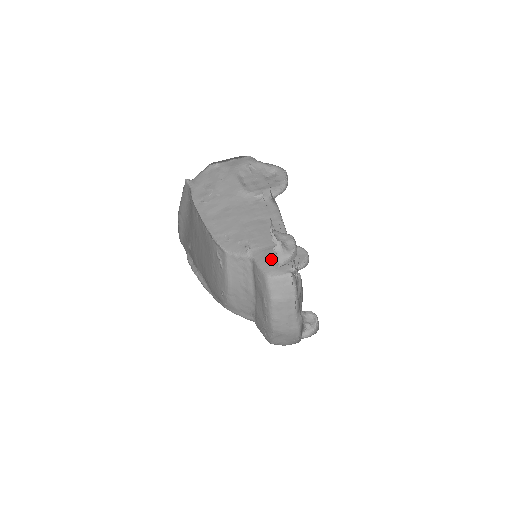
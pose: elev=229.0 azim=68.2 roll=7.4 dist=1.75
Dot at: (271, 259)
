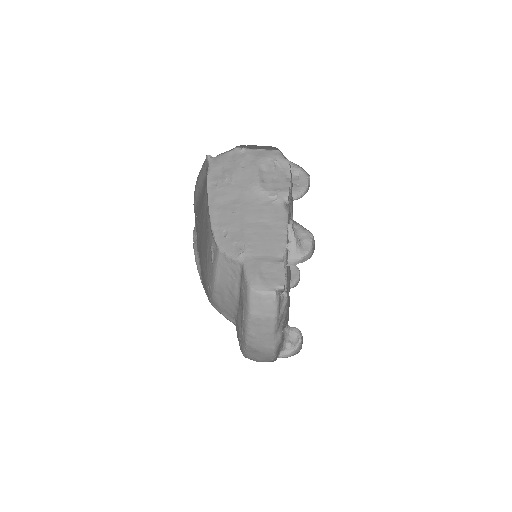
Dot at: (260, 271)
